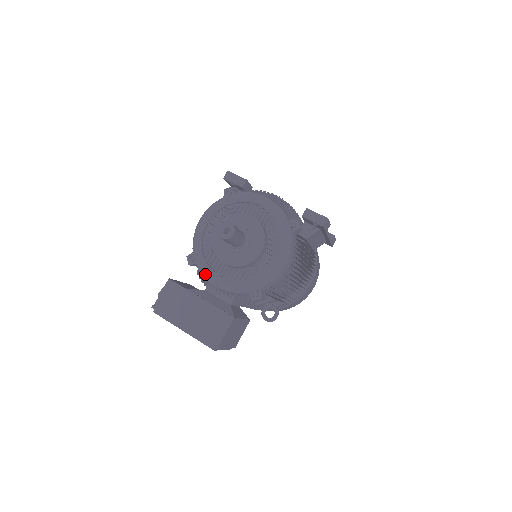
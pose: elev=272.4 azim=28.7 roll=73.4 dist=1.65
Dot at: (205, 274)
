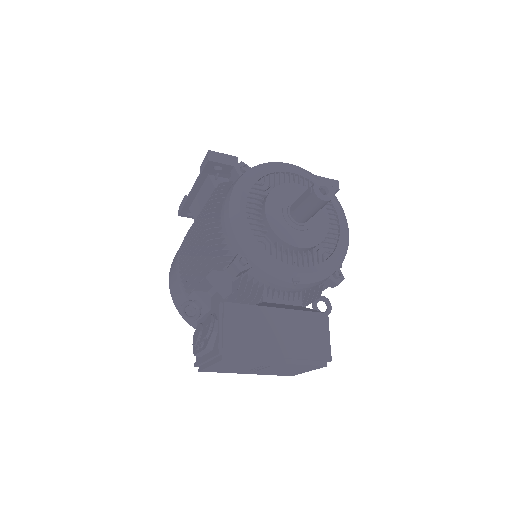
Dot at: (276, 272)
